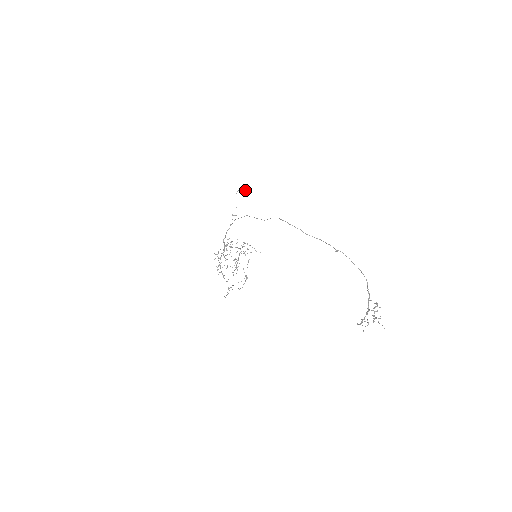
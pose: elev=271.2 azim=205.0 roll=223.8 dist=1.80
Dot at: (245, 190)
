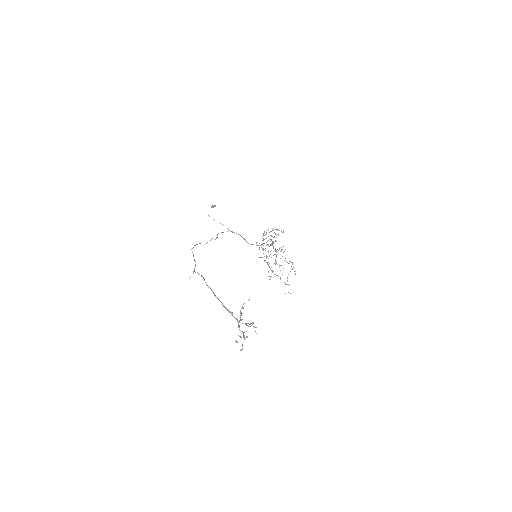
Dot at: (211, 207)
